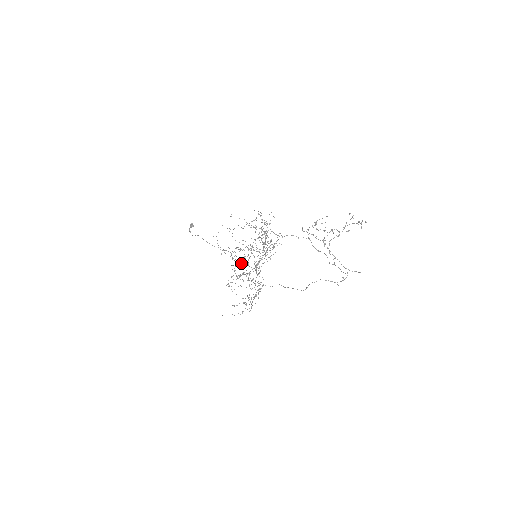
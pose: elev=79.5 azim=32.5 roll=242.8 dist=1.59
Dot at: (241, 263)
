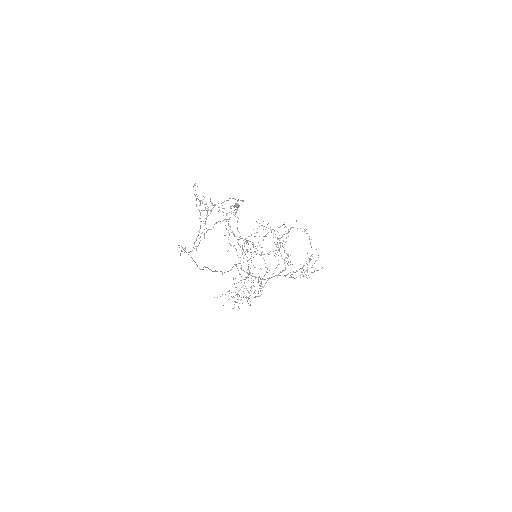
Dot at: occluded
